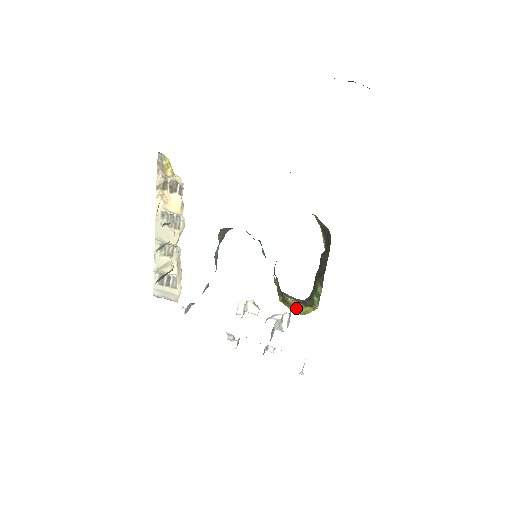
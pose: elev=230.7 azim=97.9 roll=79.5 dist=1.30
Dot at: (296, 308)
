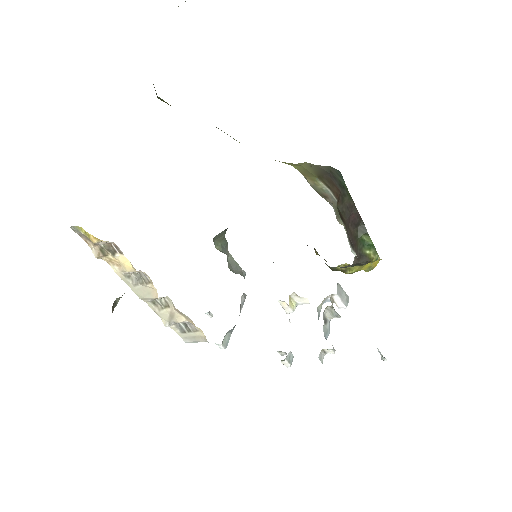
Dot at: (354, 271)
